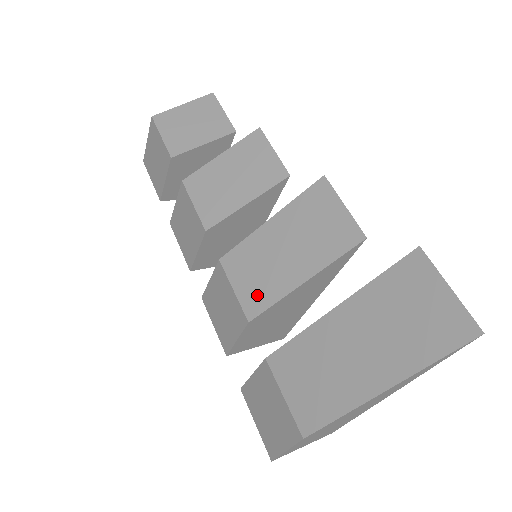
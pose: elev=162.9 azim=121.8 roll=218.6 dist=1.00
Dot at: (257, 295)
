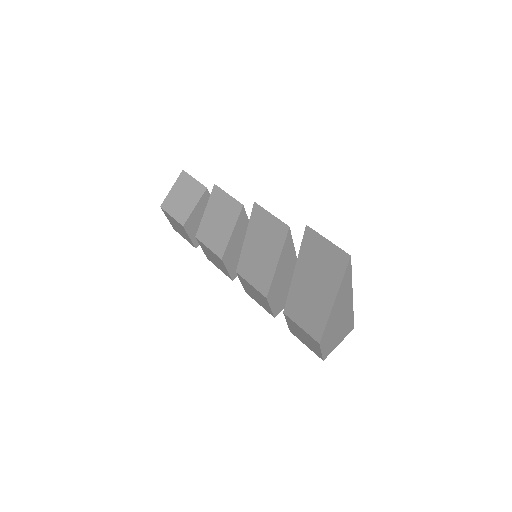
Dot at: (262, 282)
